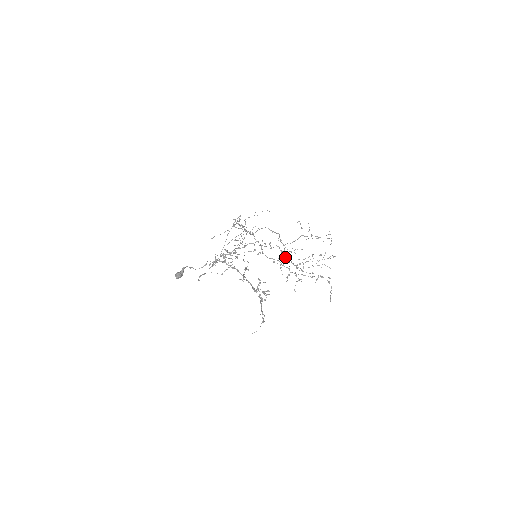
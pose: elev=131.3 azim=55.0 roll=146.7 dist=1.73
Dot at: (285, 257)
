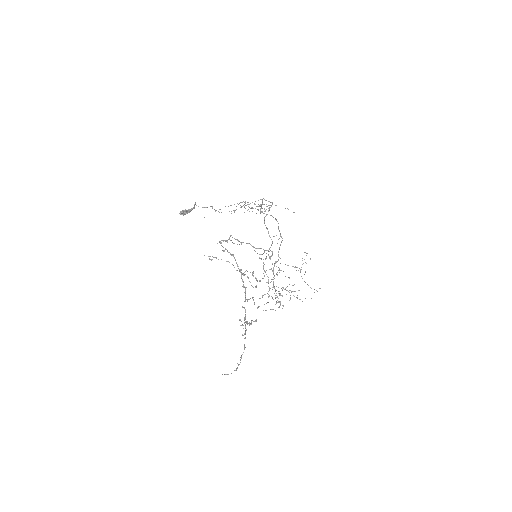
Dot at: (273, 271)
